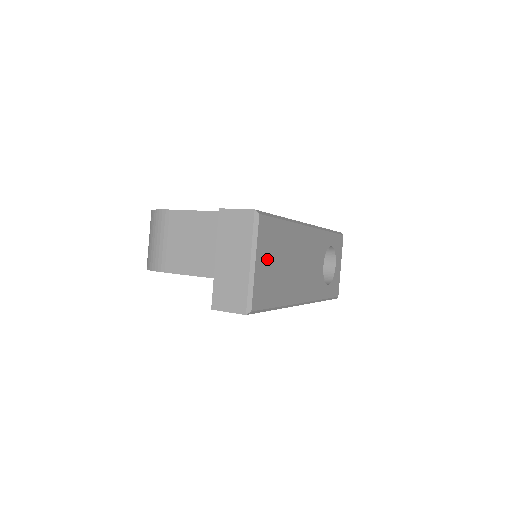
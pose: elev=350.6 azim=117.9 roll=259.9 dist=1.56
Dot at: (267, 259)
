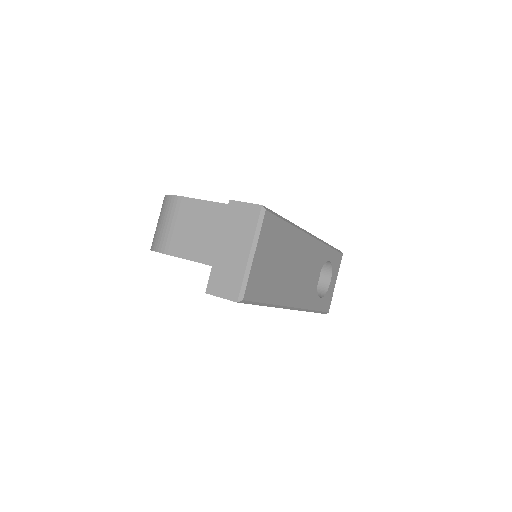
Dot at: (266, 255)
